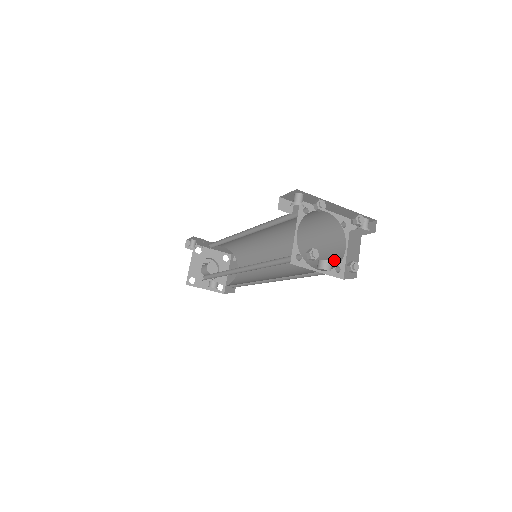
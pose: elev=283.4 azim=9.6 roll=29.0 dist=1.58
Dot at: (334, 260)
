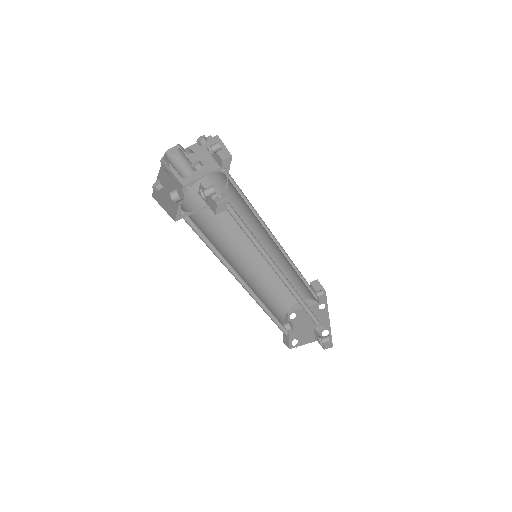
Dot at: (291, 300)
